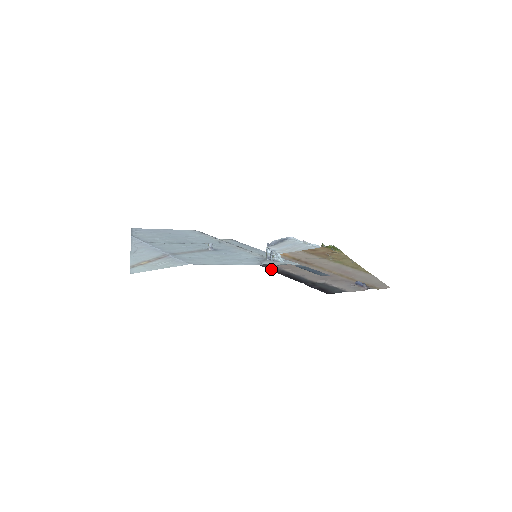
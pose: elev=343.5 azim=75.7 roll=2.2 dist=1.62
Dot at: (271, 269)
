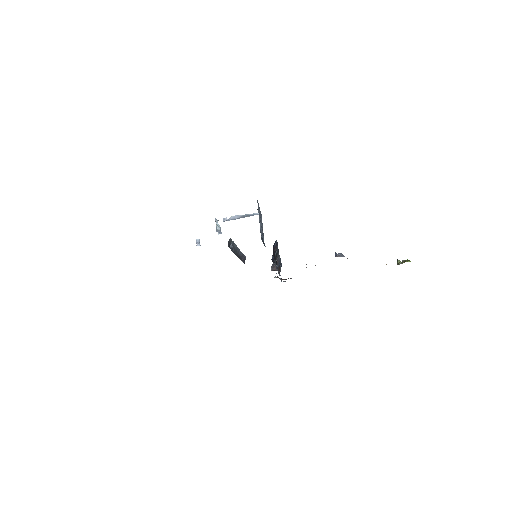
Dot at: occluded
